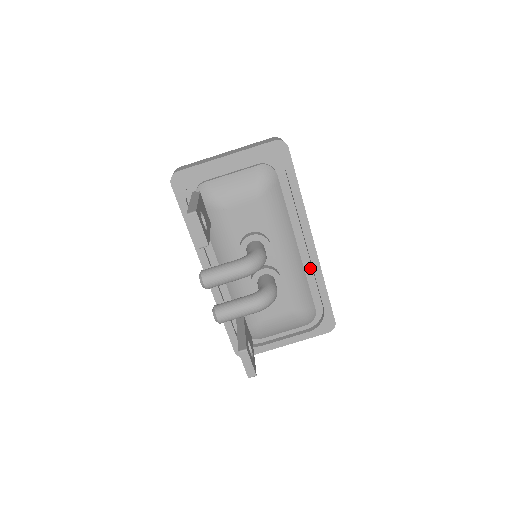
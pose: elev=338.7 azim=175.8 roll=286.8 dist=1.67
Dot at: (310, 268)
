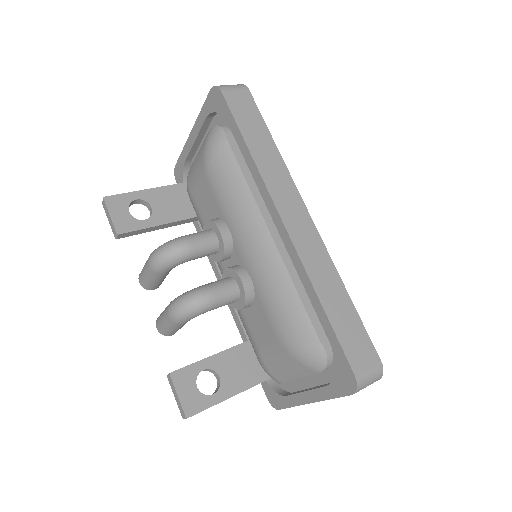
Dot at: occluded
